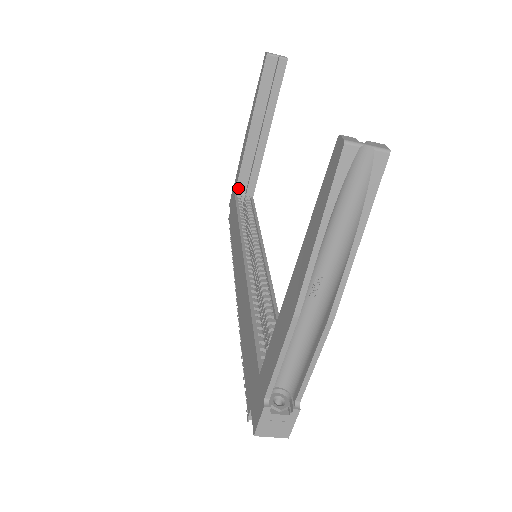
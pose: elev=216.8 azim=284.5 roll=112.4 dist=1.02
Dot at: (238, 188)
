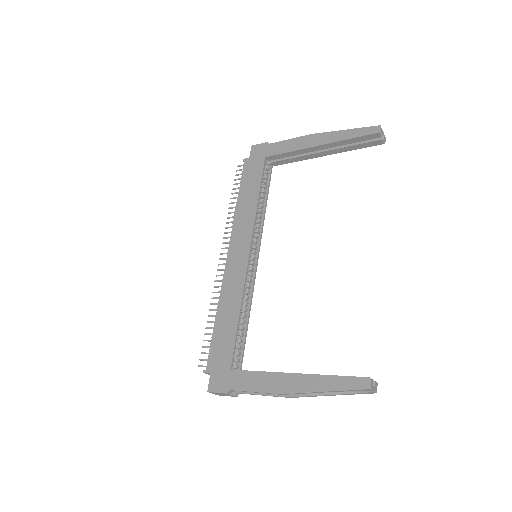
Dot at: (271, 157)
